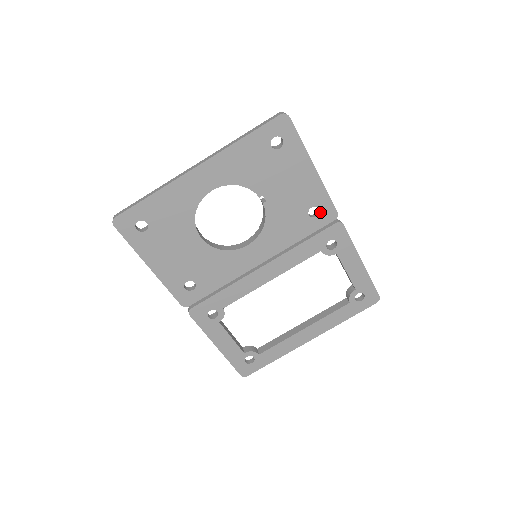
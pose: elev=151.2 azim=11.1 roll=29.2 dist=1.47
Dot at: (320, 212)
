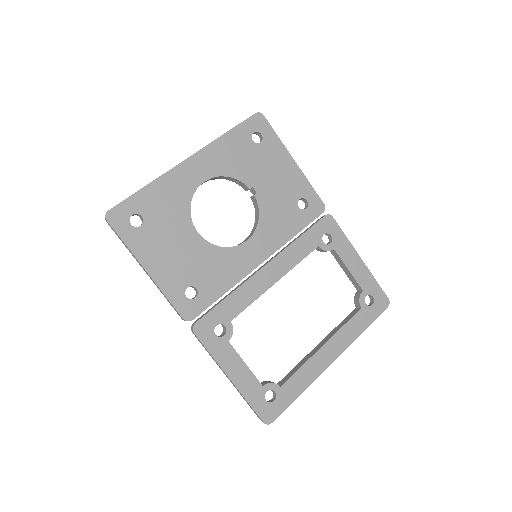
Dot at: (308, 204)
